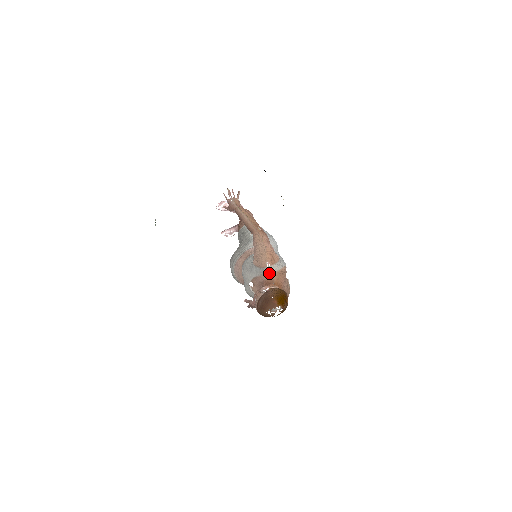
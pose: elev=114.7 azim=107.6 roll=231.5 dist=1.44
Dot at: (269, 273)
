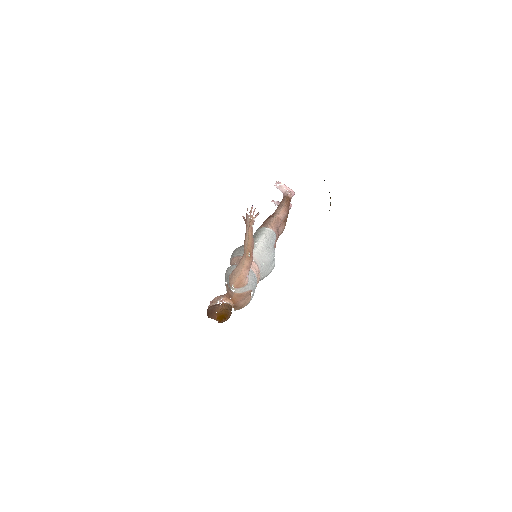
Dot at: (232, 291)
